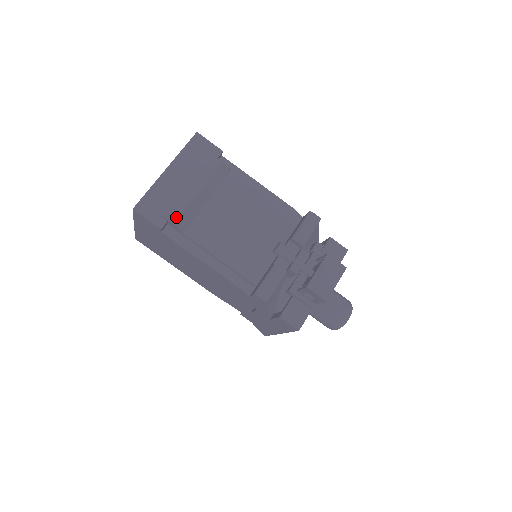
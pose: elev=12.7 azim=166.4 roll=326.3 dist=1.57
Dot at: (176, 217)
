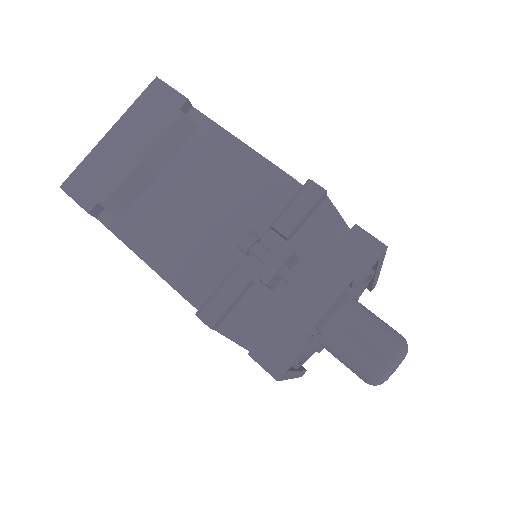
Dot at: (107, 196)
